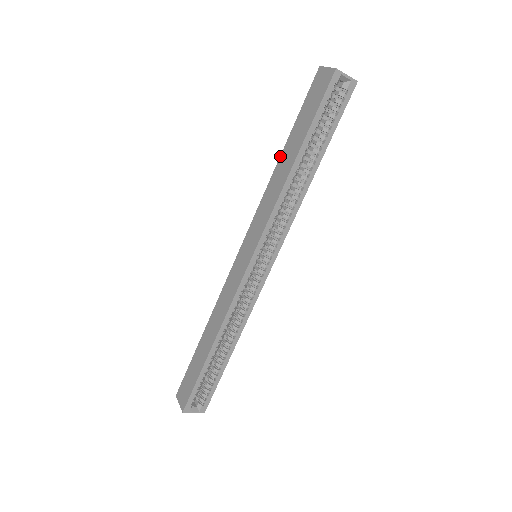
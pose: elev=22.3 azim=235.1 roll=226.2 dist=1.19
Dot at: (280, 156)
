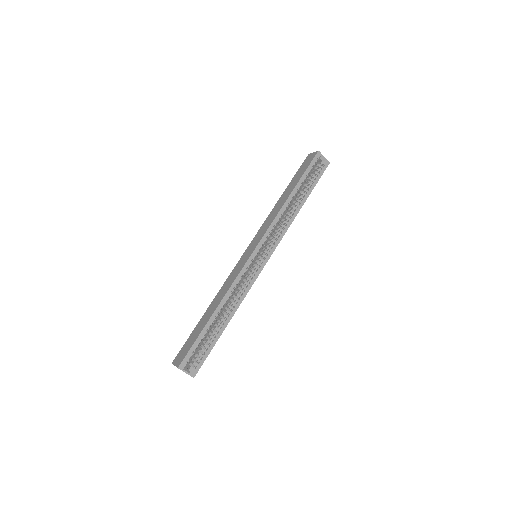
Dot at: (280, 197)
